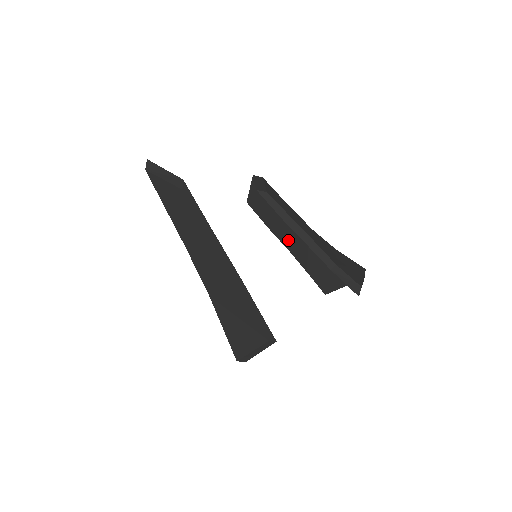
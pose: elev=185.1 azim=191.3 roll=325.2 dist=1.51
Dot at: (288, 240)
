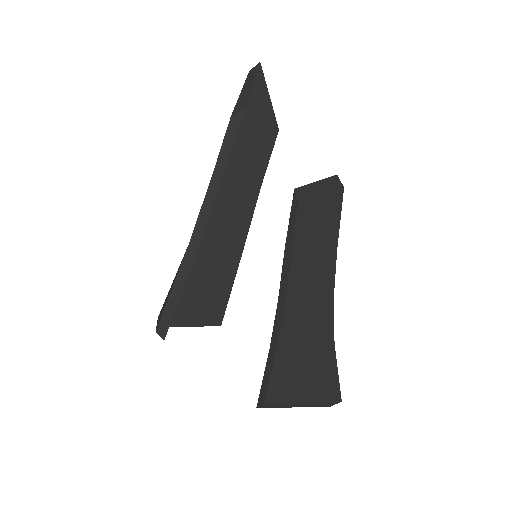
Dot at: occluded
